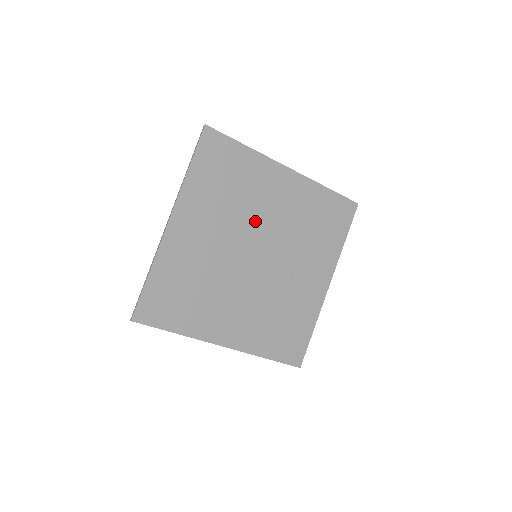
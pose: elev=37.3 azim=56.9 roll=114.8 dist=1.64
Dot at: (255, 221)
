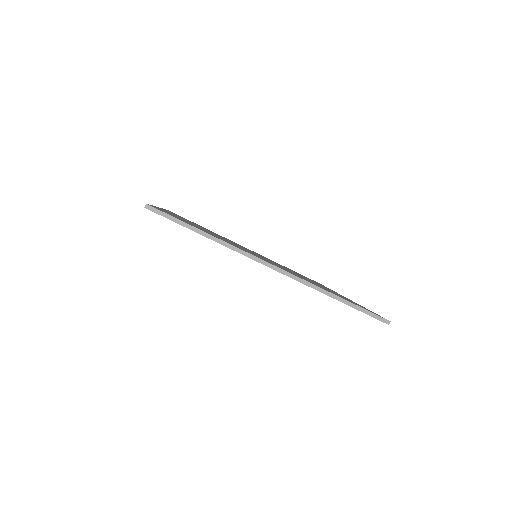
Dot at: occluded
